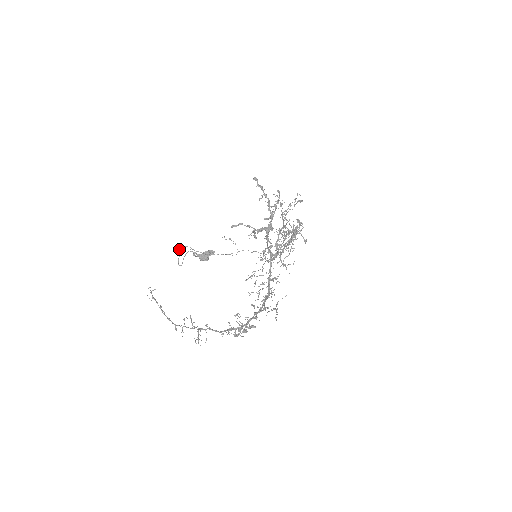
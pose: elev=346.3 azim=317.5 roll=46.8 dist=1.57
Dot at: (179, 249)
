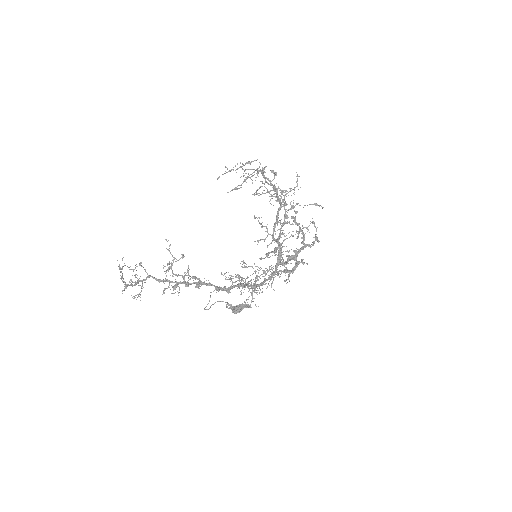
Dot at: occluded
